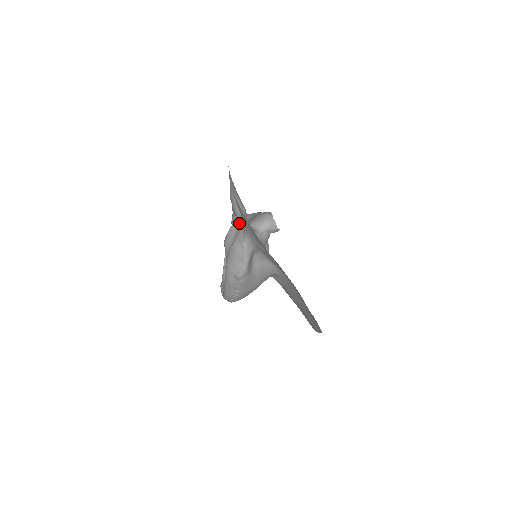
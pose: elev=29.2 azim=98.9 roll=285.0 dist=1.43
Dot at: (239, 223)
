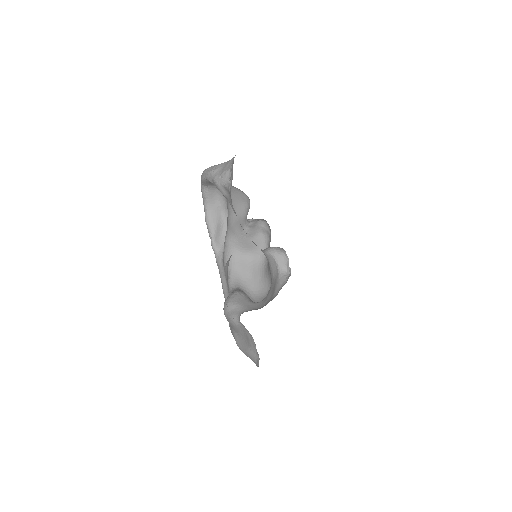
Dot at: (246, 335)
